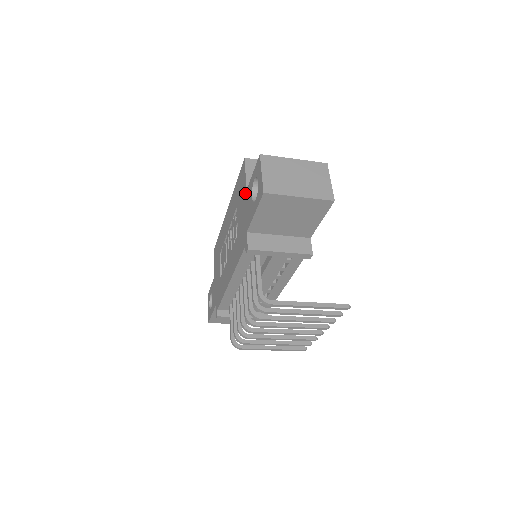
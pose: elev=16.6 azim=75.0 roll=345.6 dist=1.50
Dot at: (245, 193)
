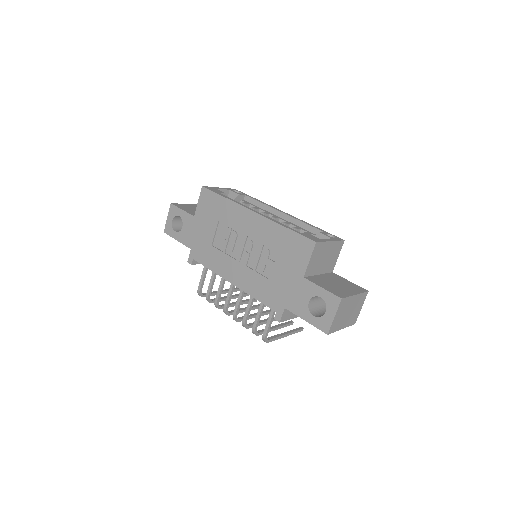
Dot at: (300, 276)
